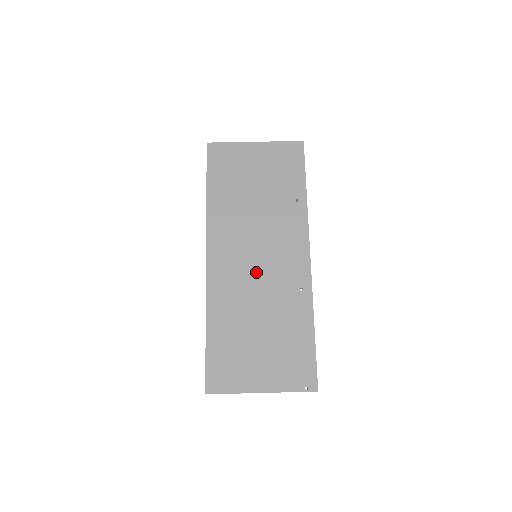
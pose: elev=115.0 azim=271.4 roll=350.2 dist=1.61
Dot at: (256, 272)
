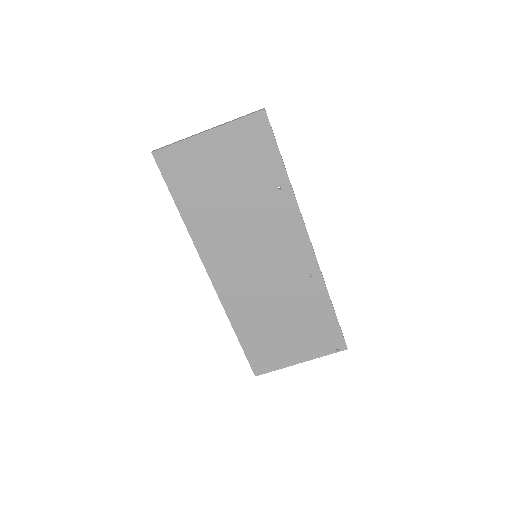
Dot at: (262, 274)
